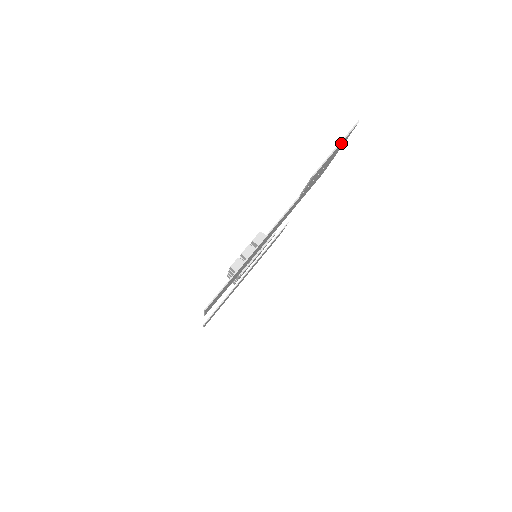
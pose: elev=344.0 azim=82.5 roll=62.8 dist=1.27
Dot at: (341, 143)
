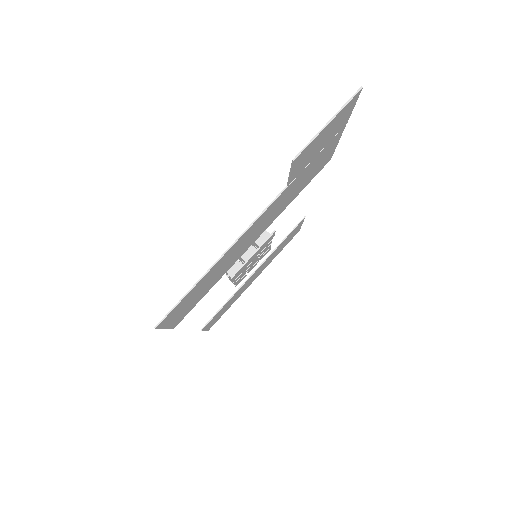
Dot at: (337, 117)
